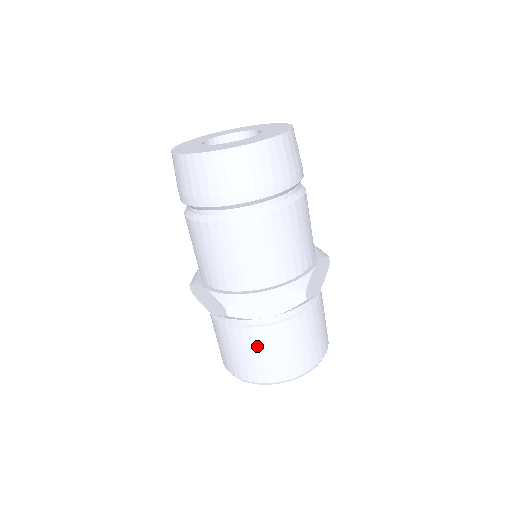
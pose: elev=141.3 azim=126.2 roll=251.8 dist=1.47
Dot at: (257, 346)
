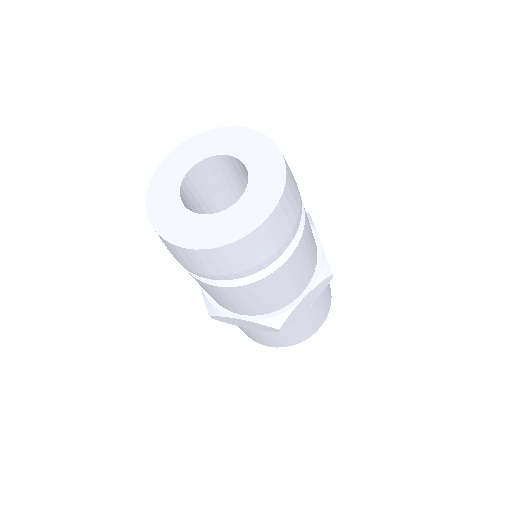
Dot at: (299, 327)
